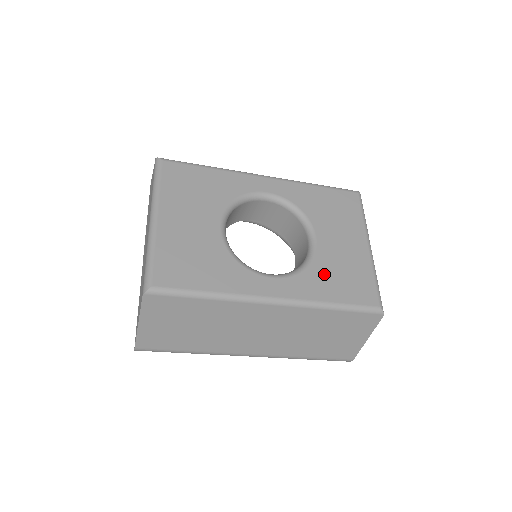
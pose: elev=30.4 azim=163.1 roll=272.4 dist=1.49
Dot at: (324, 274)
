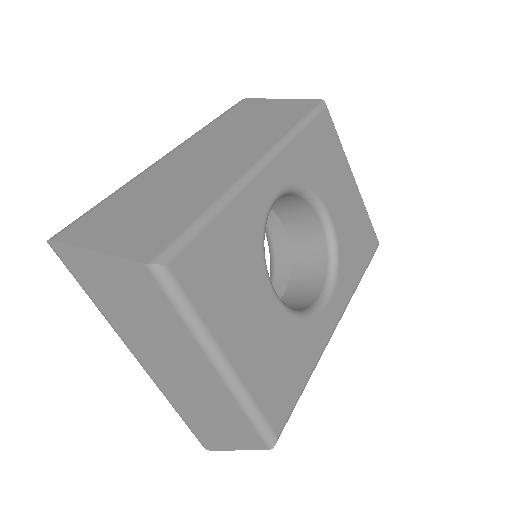
Dot at: (348, 252)
